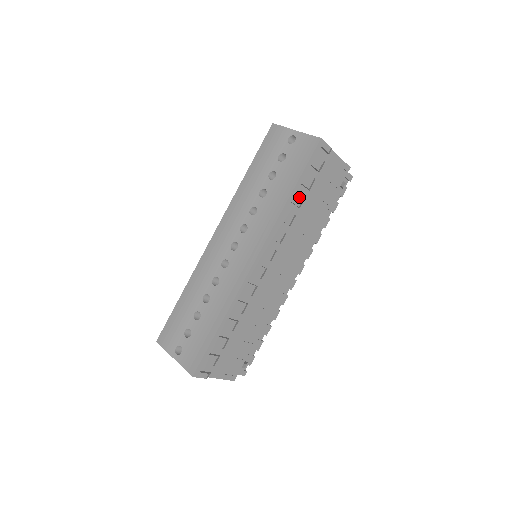
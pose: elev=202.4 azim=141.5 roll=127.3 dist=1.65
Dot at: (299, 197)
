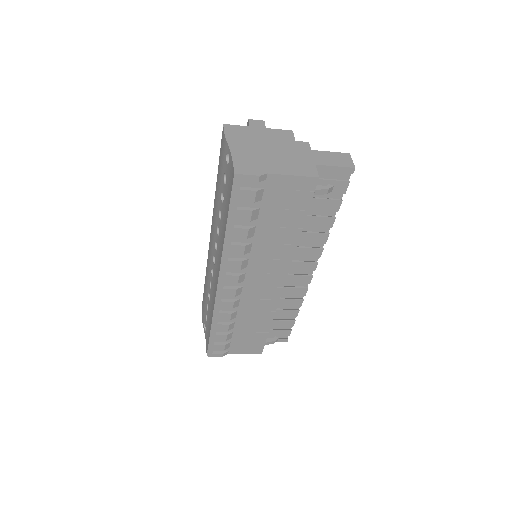
Dot at: (241, 231)
